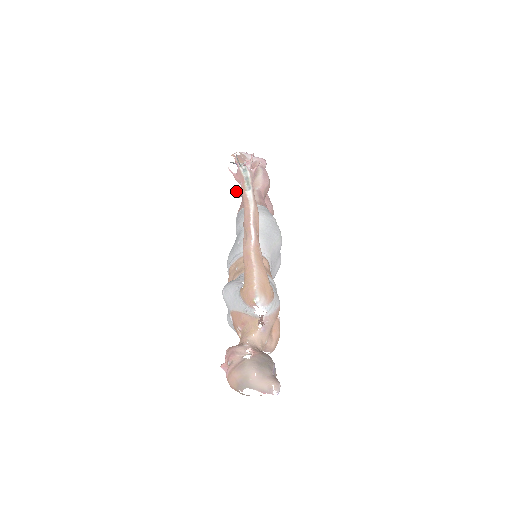
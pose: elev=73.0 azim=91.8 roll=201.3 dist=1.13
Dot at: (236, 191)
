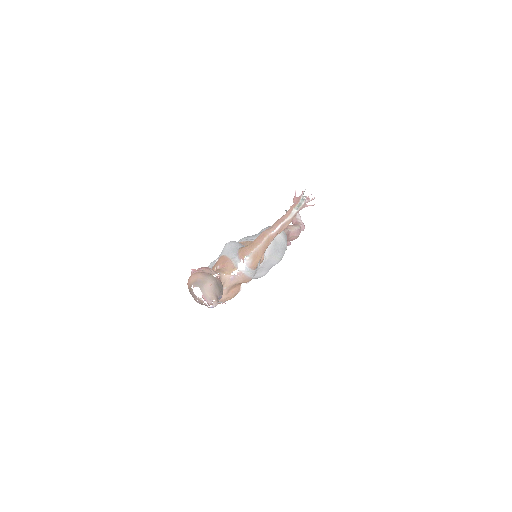
Dot at: occluded
